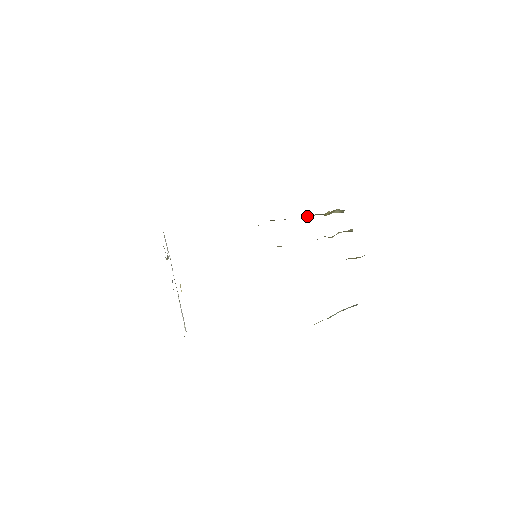
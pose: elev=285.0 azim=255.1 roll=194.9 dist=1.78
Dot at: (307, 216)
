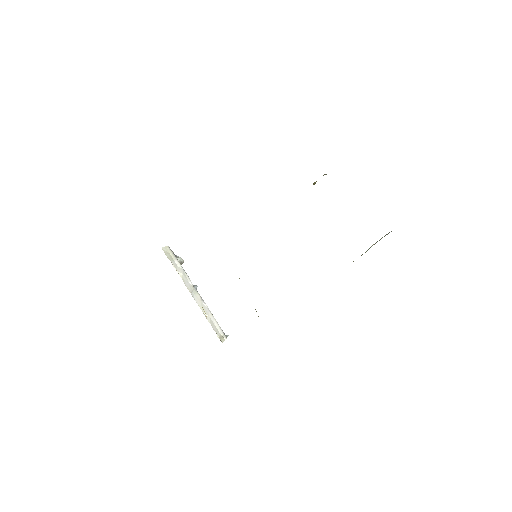
Dot at: occluded
